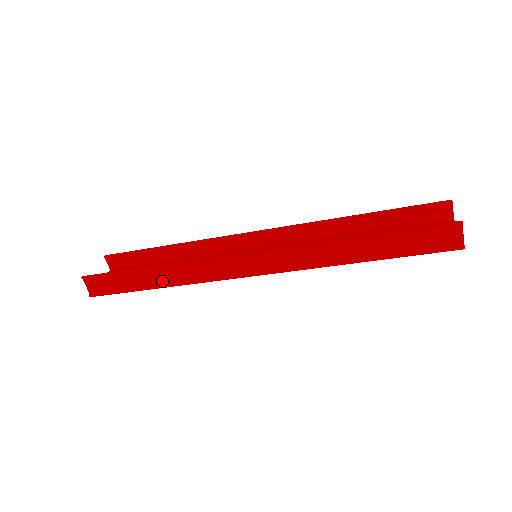
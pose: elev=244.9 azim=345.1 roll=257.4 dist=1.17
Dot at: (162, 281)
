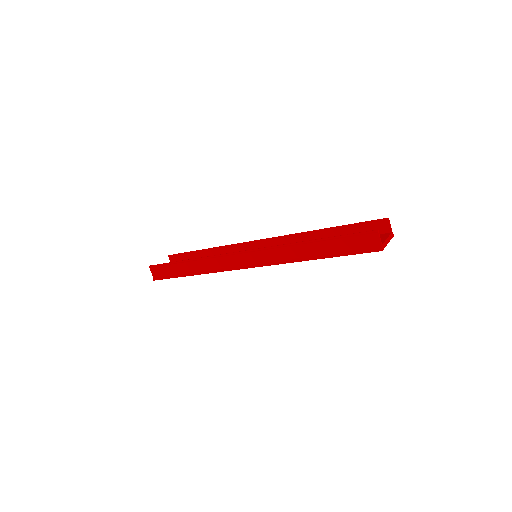
Dot at: (195, 270)
